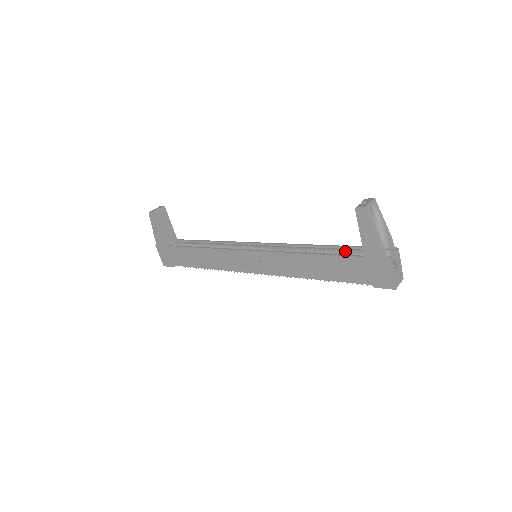
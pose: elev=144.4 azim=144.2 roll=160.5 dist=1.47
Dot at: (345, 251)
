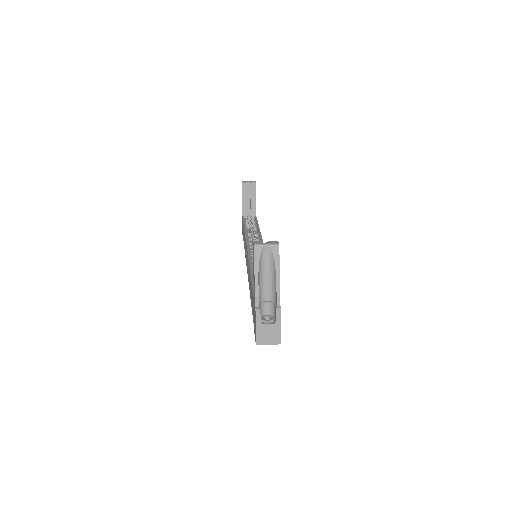
Dot at: occluded
